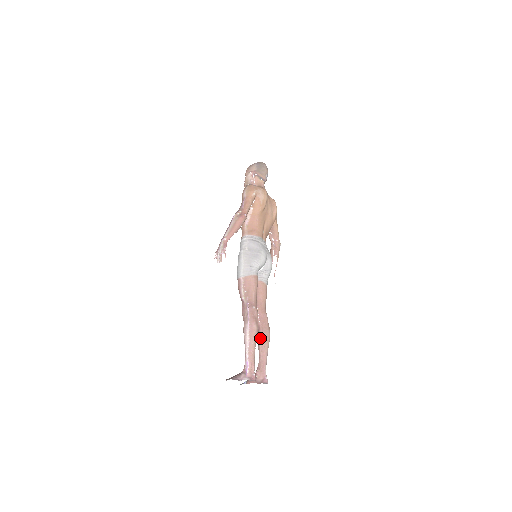
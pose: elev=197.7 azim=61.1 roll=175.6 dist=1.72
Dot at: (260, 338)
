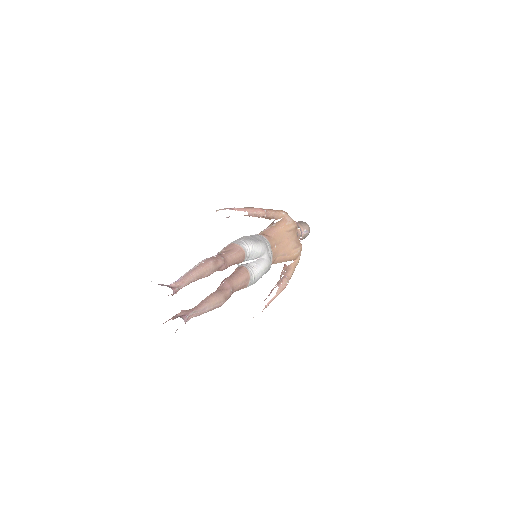
Dot at: (210, 294)
